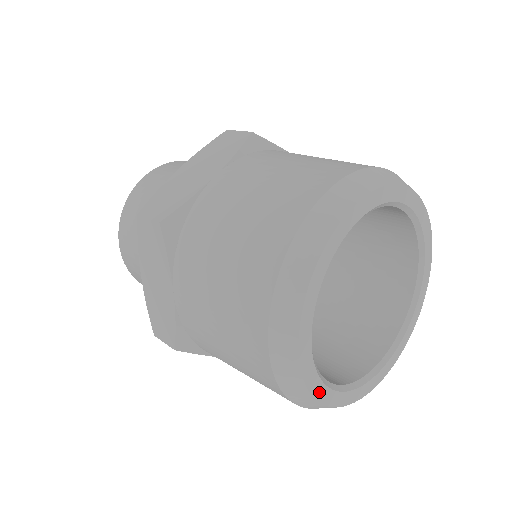
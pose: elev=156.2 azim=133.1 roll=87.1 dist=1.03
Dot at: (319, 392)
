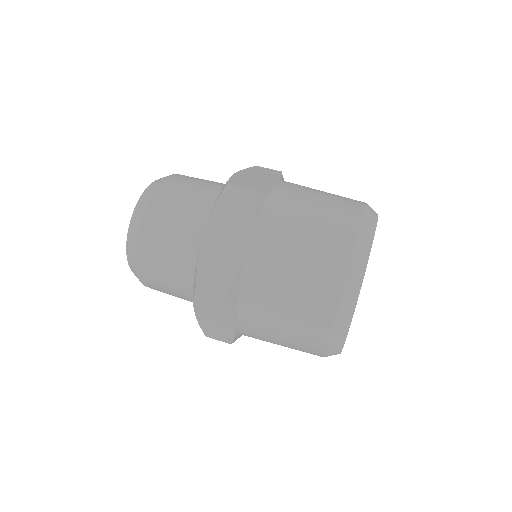
Dot at: occluded
